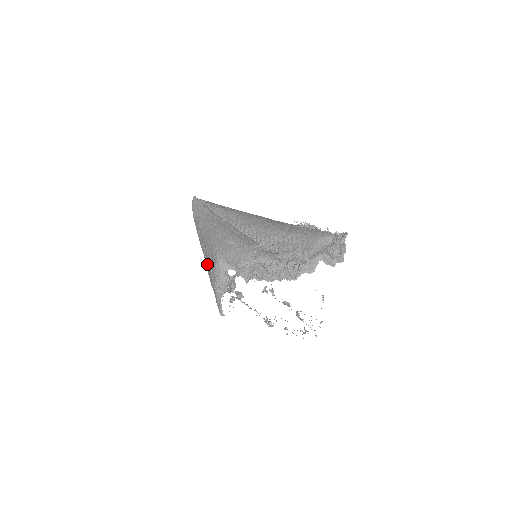
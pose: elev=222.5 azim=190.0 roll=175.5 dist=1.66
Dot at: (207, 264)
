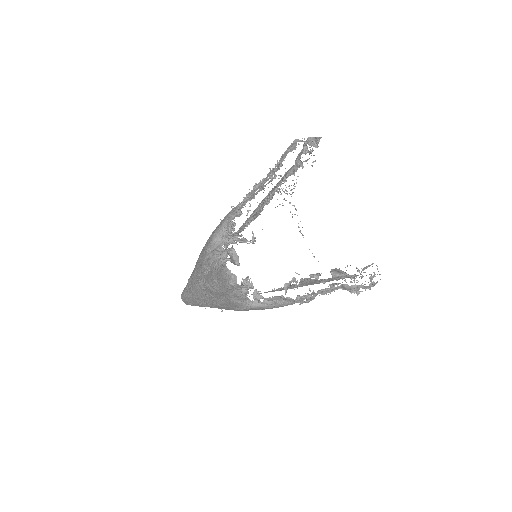
Dot at: (203, 279)
